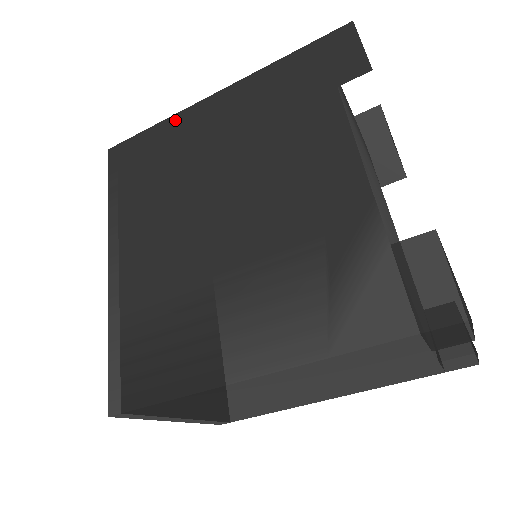
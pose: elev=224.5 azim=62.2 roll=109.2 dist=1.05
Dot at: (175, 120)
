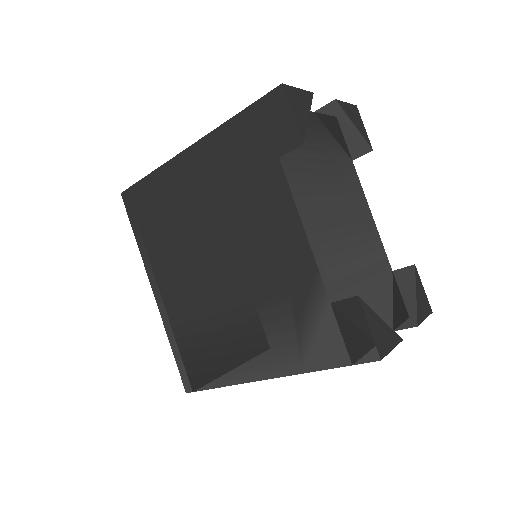
Dot at: (163, 172)
